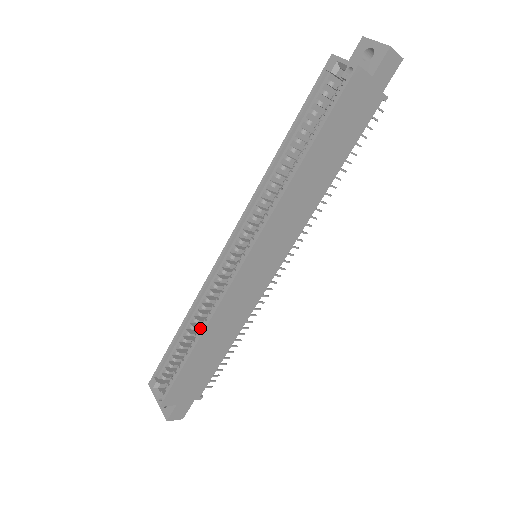
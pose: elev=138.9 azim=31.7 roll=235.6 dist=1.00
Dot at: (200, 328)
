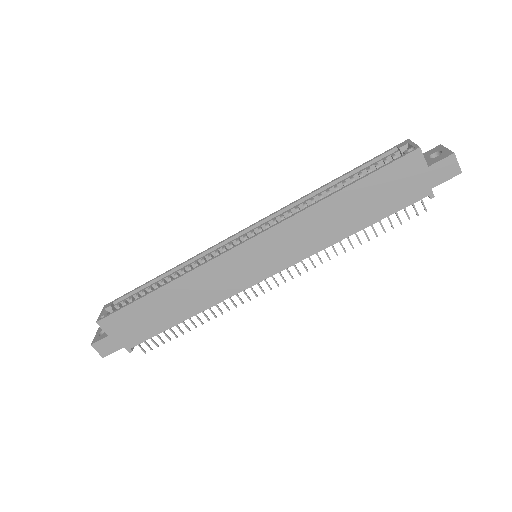
Dot at: occluded
